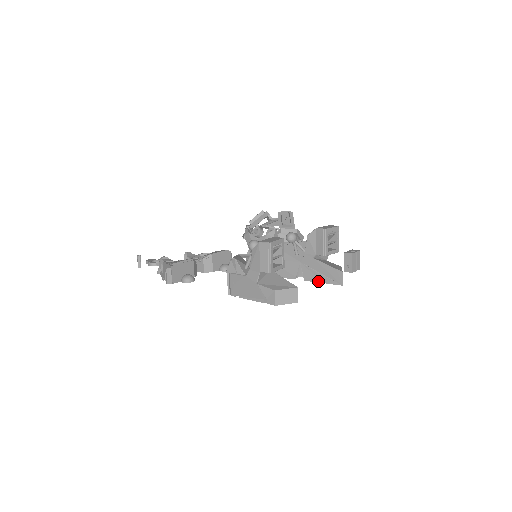
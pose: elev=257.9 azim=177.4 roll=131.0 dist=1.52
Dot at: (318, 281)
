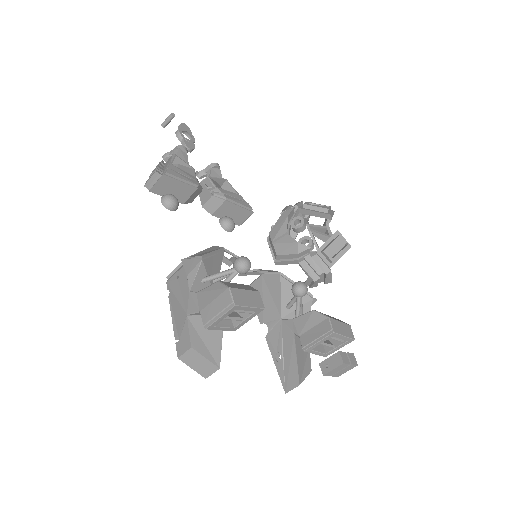
Dot at: (274, 356)
